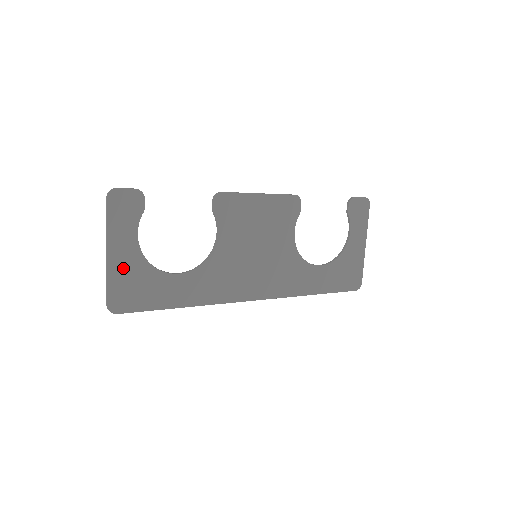
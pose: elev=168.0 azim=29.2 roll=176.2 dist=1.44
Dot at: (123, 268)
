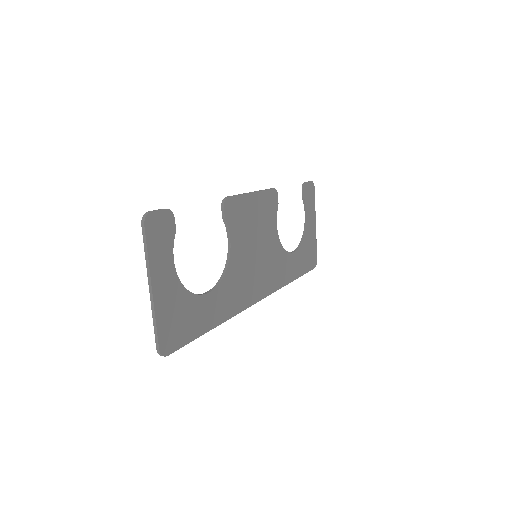
Dot at: (167, 302)
